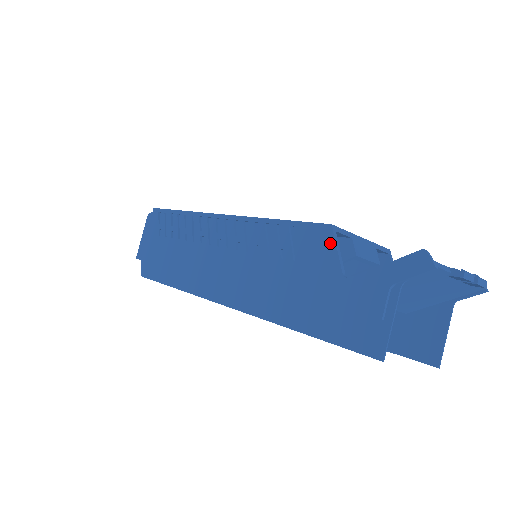
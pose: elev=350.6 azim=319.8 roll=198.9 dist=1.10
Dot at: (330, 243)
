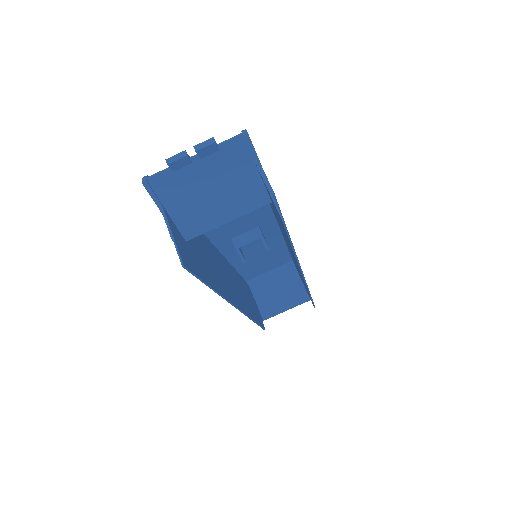
Dot at: occluded
